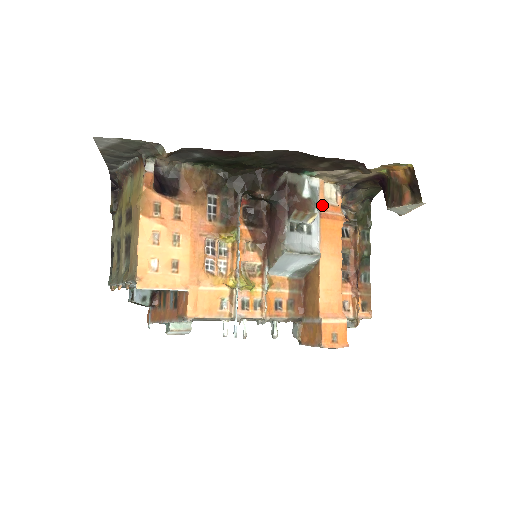
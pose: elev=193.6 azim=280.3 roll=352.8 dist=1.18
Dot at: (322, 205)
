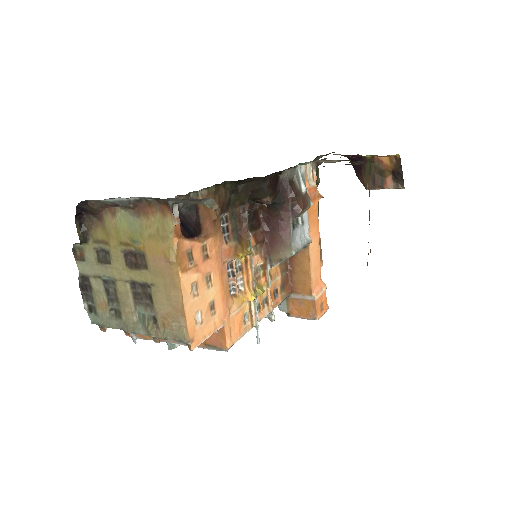
Dot at: (308, 190)
